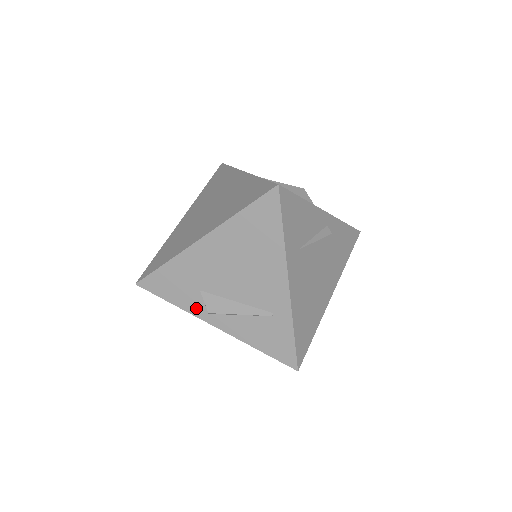
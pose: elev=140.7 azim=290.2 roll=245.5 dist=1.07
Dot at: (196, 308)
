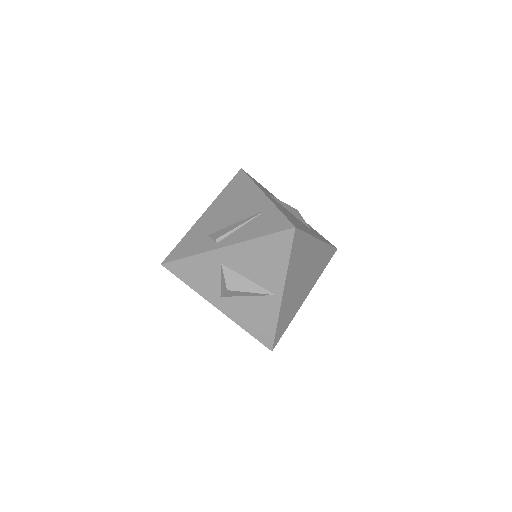
Dot at: (207, 246)
